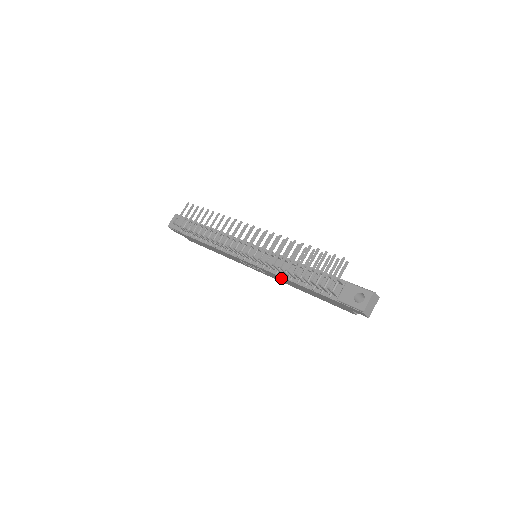
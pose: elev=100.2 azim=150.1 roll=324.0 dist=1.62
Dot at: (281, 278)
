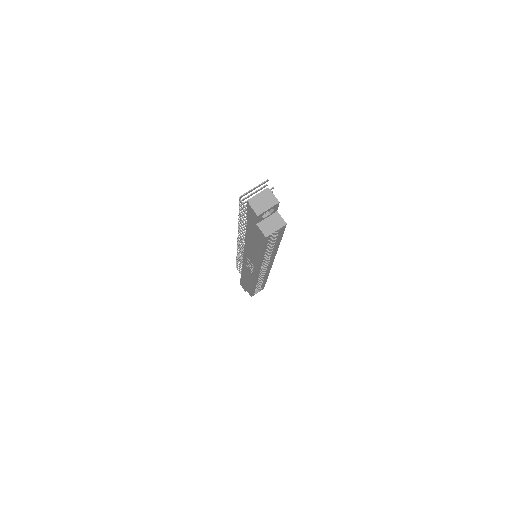
Dot at: (248, 249)
